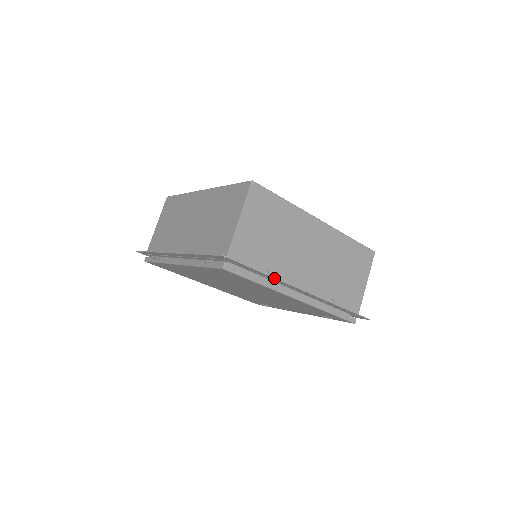
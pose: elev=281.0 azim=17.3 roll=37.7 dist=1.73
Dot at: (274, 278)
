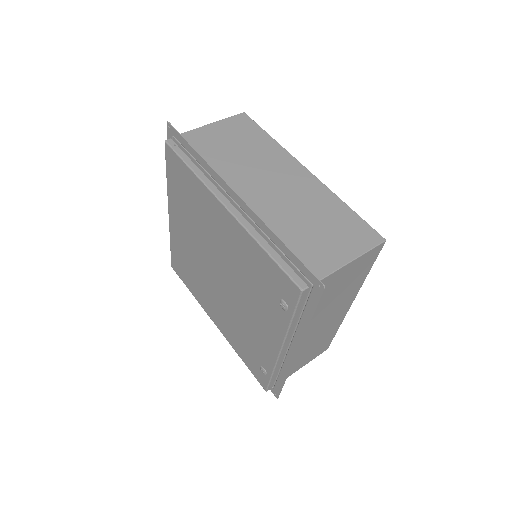
Dot at: (205, 161)
